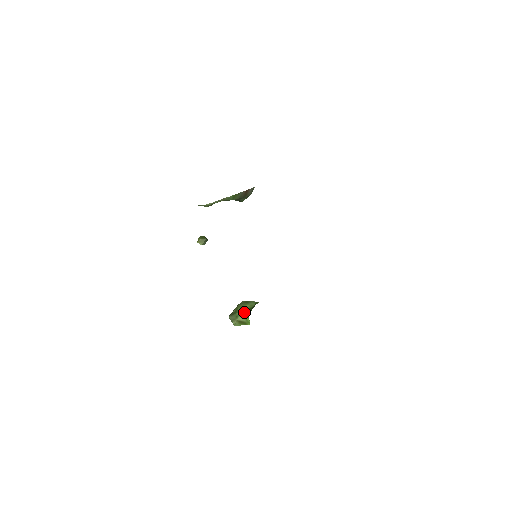
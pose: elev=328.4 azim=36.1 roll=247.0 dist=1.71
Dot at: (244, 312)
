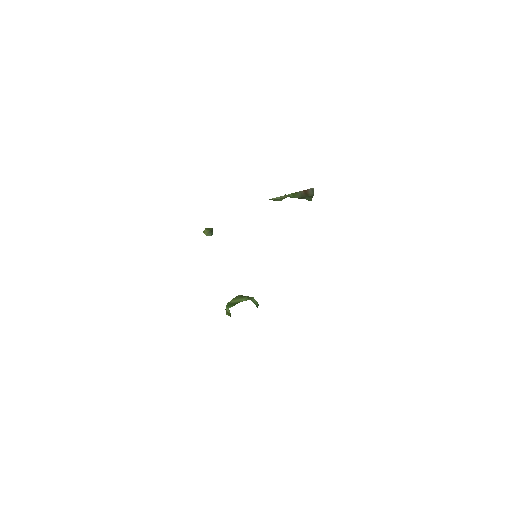
Dot at: (231, 304)
